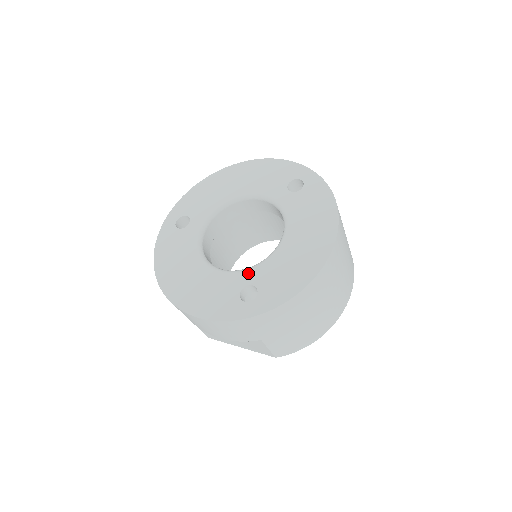
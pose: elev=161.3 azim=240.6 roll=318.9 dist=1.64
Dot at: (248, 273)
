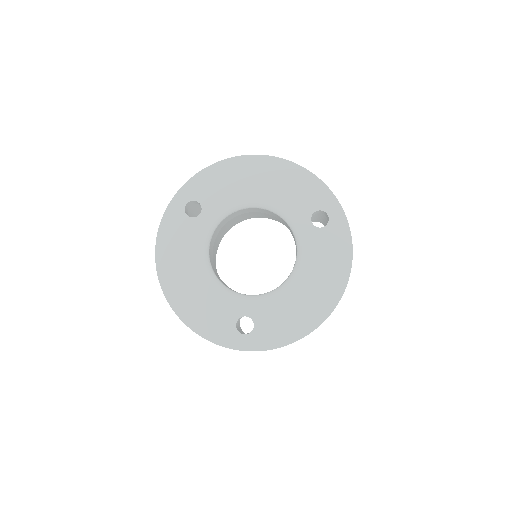
Dot at: (249, 303)
